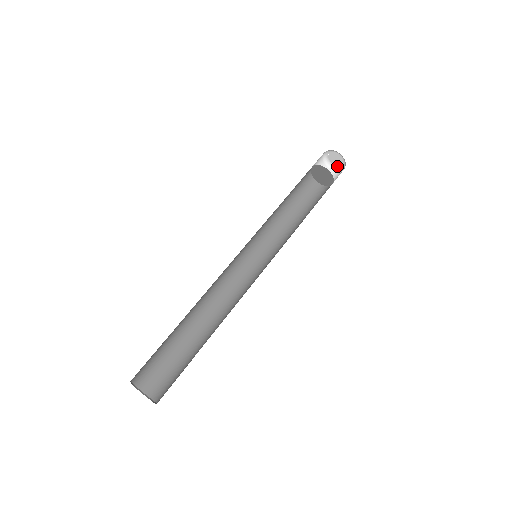
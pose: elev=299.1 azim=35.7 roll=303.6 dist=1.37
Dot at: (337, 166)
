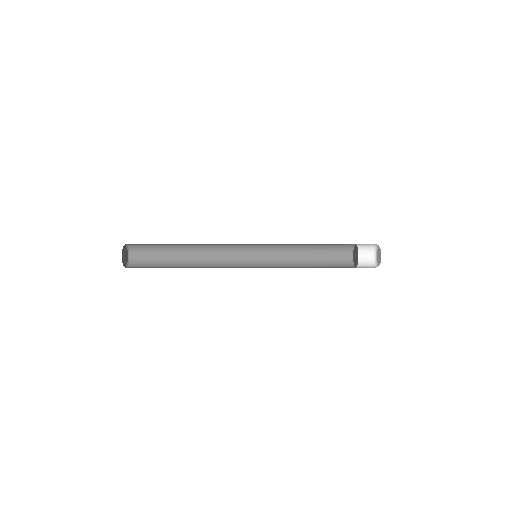
Dot at: (378, 262)
